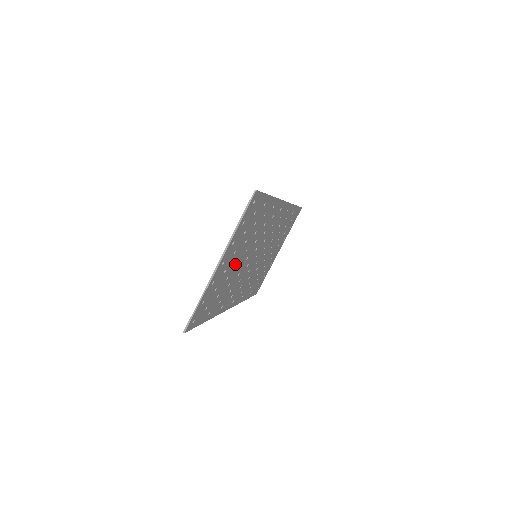
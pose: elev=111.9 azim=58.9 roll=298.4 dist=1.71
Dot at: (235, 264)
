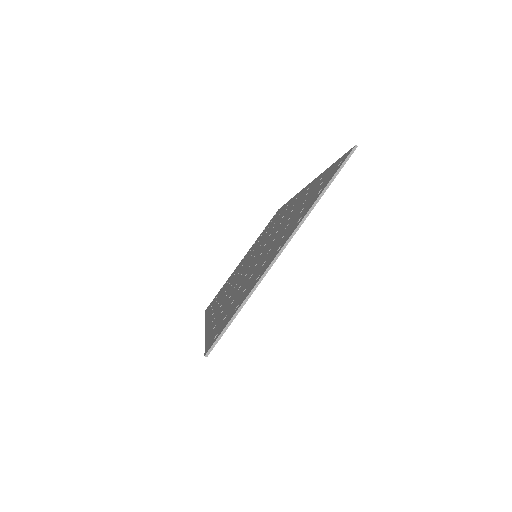
Dot at: occluded
